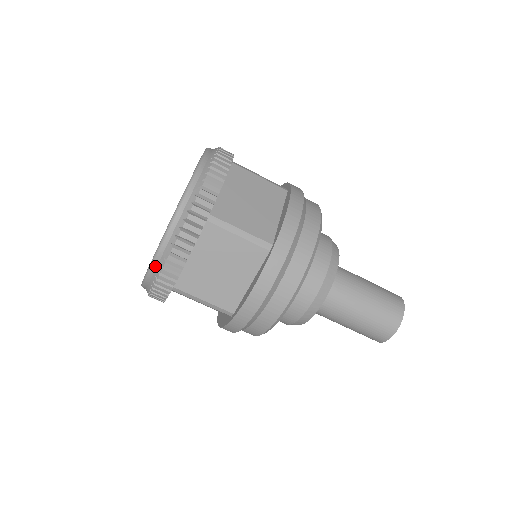
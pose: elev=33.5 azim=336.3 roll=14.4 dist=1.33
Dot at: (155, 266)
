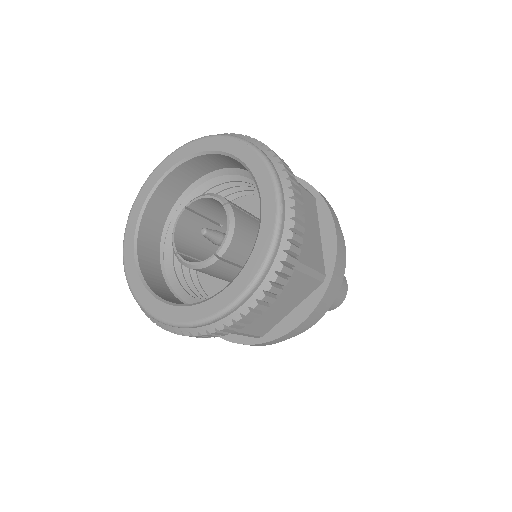
Dot at: (220, 319)
